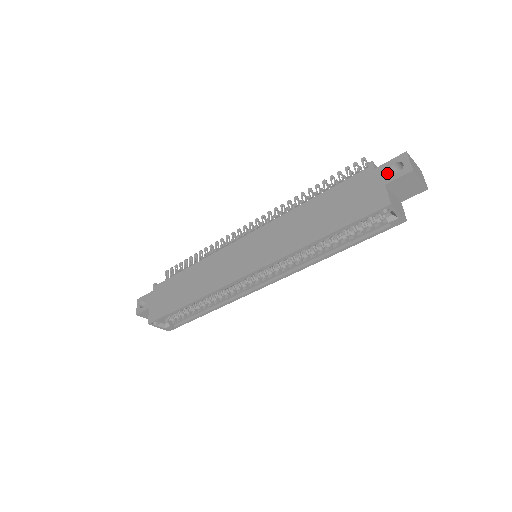
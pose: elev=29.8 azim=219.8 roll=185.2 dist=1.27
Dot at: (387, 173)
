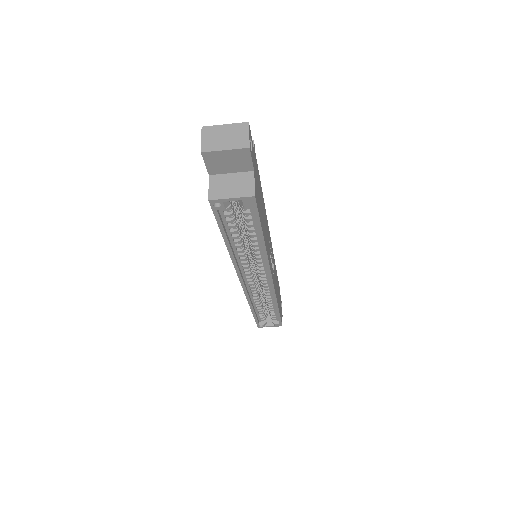
Dot at: occluded
